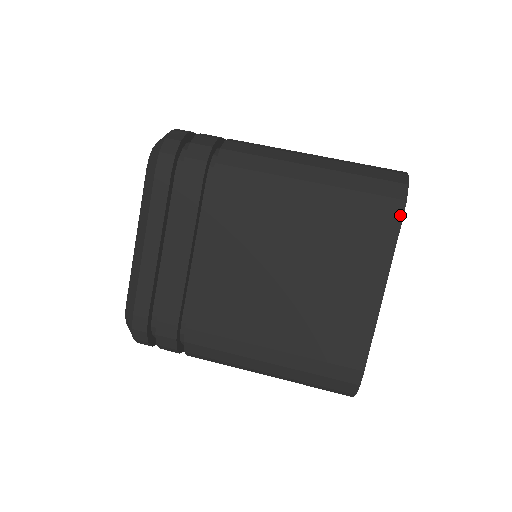
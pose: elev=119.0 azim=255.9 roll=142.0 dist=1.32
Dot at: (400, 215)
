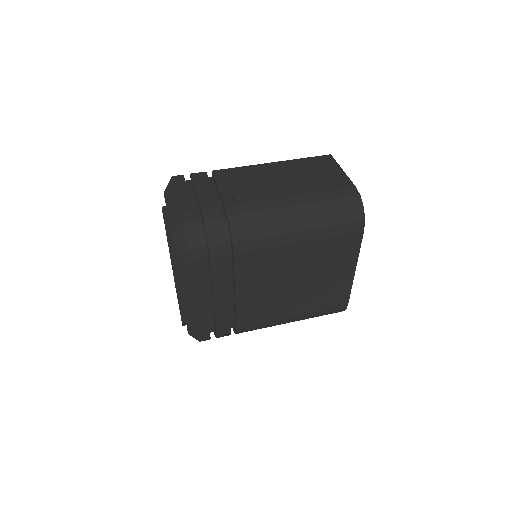
Dot at: (362, 230)
